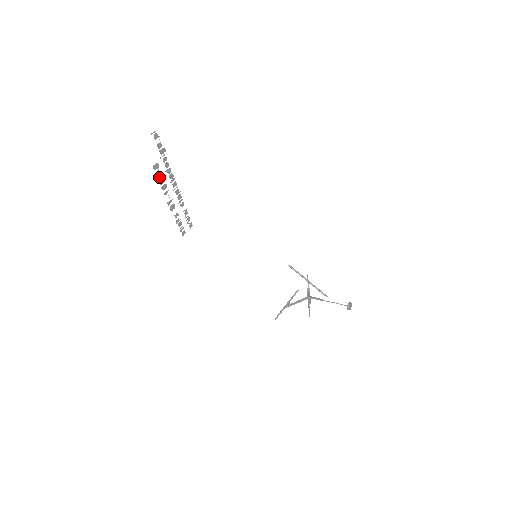
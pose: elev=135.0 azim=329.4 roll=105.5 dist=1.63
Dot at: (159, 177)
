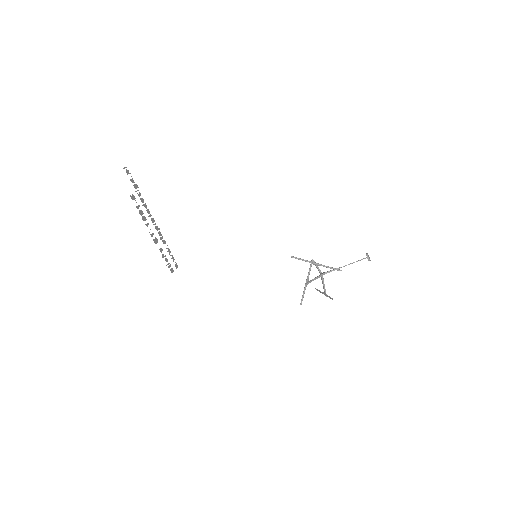
Dot at: (138, 208)
